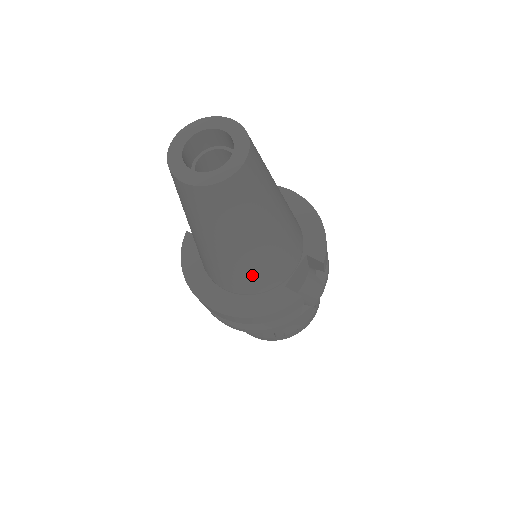
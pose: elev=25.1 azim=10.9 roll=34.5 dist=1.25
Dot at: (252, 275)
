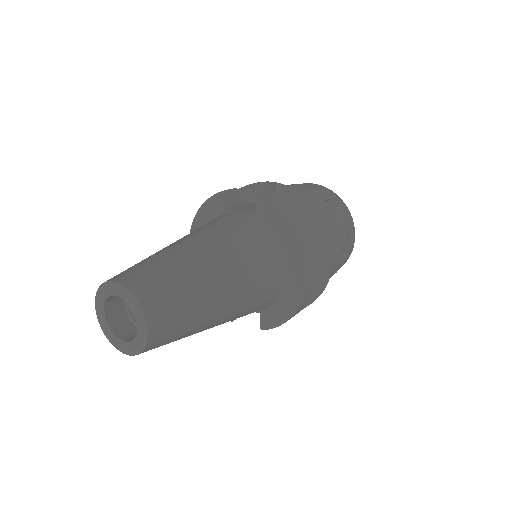
Dot at: occluded
